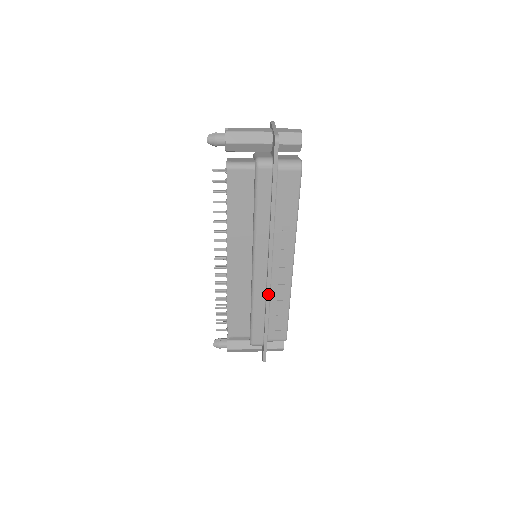
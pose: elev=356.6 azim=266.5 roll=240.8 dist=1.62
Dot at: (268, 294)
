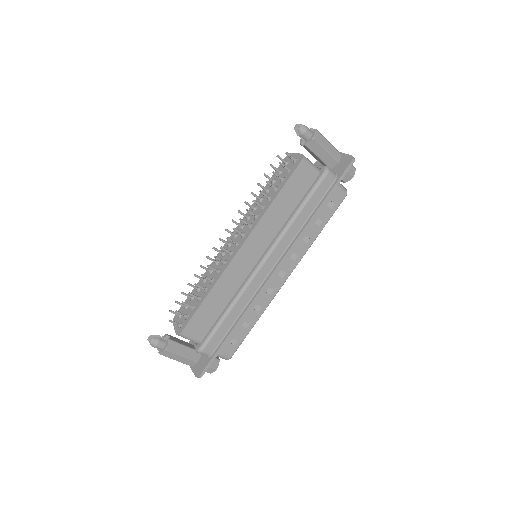
Dot at: (257, 297)
